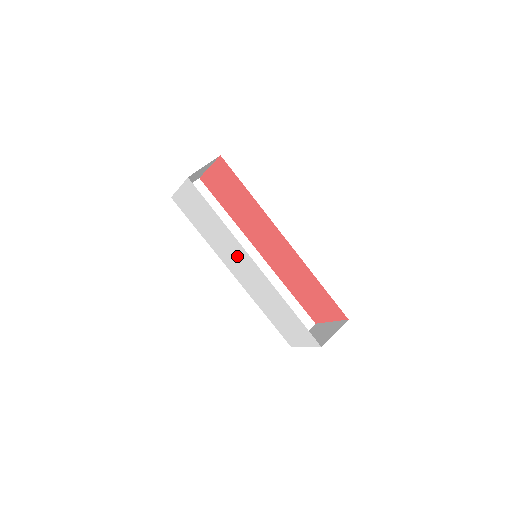
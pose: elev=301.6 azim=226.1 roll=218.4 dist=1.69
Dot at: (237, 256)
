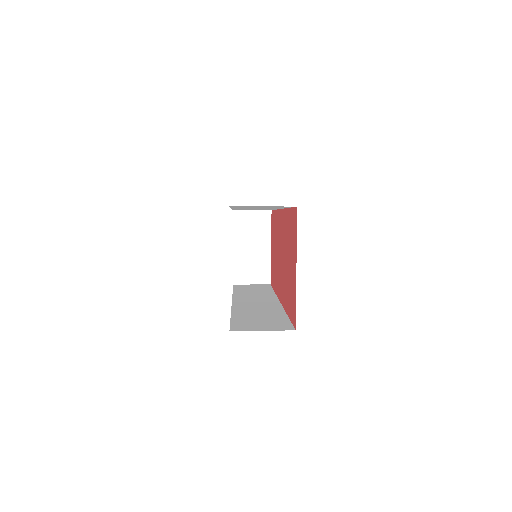
Dot at: occluded
